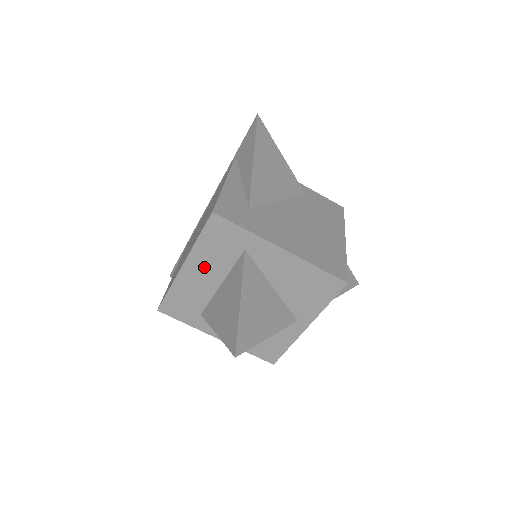
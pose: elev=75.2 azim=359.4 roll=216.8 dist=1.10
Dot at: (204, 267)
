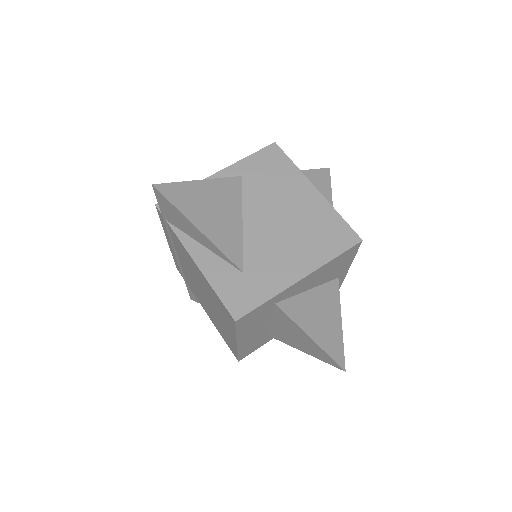
Dot at: (253, 331)
